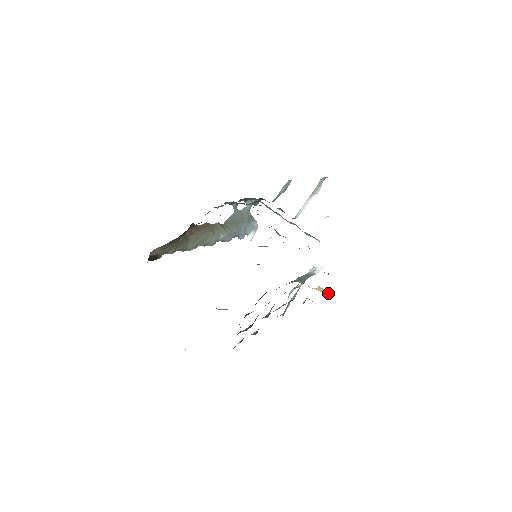
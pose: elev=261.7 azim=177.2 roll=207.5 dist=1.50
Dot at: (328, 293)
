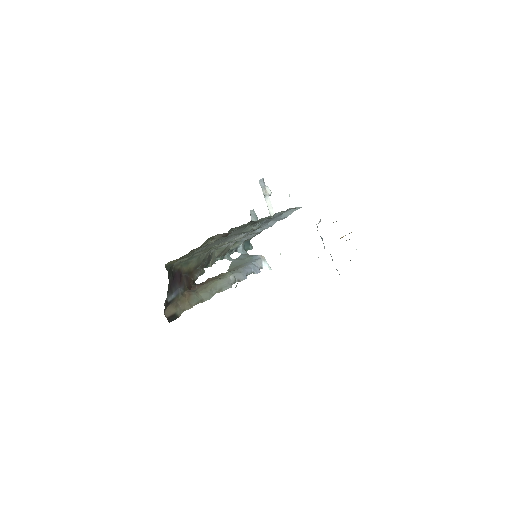
Dot at: occluded
